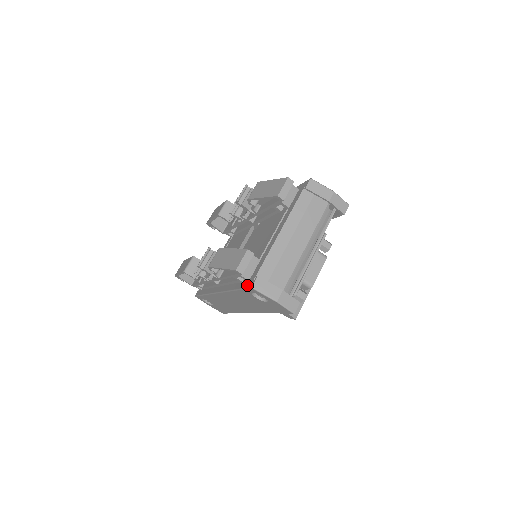
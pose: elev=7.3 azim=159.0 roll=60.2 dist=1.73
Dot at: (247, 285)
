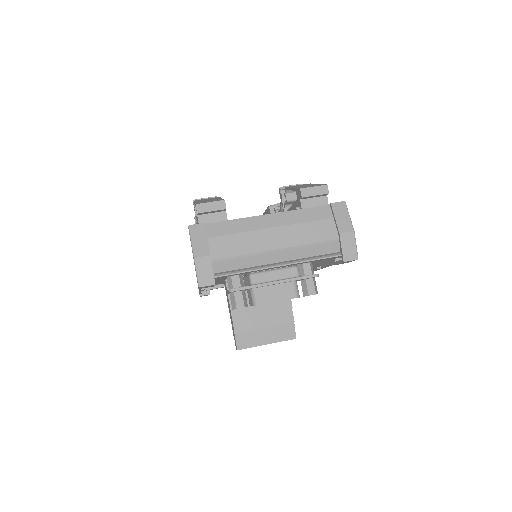
Dot at: occluded
